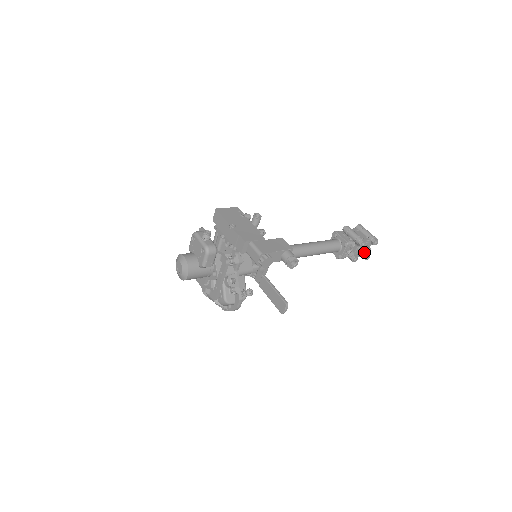
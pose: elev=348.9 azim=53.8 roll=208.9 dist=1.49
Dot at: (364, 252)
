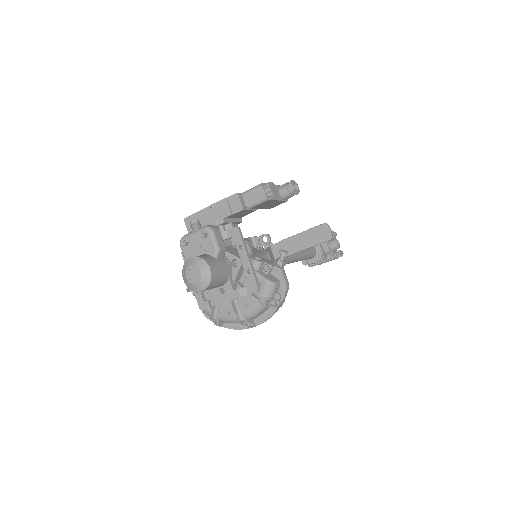
Dot at: (335, 243)
